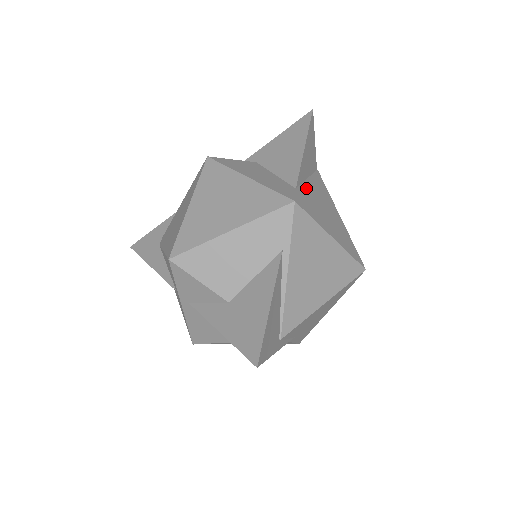
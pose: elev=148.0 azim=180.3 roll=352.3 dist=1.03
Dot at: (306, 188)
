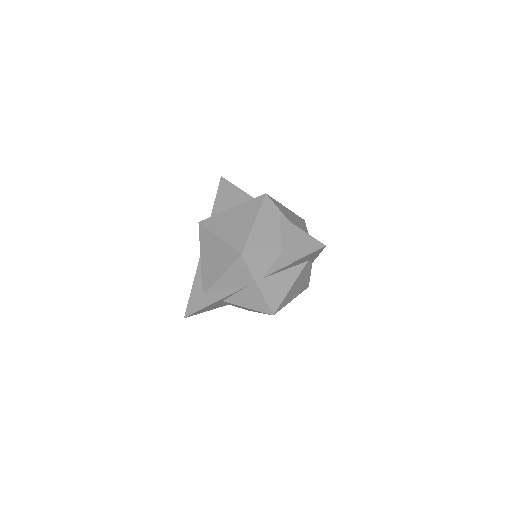
Dot at: occluded
